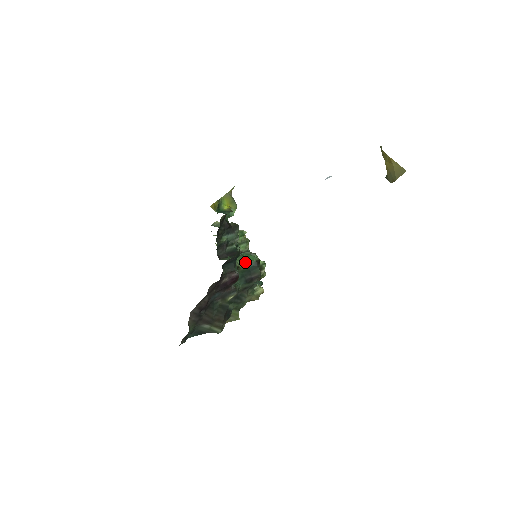
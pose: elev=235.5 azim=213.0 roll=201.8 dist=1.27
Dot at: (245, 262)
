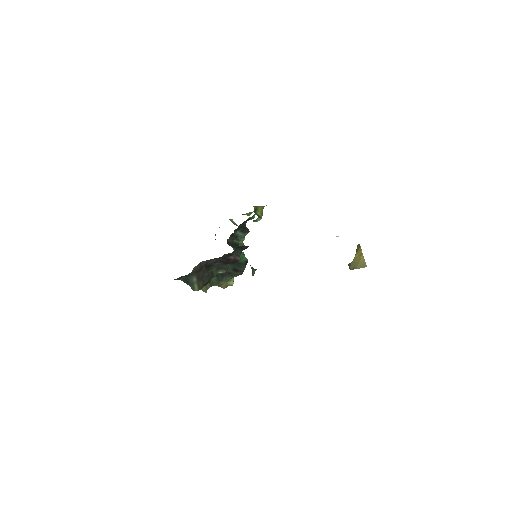
Dot at: occluded
